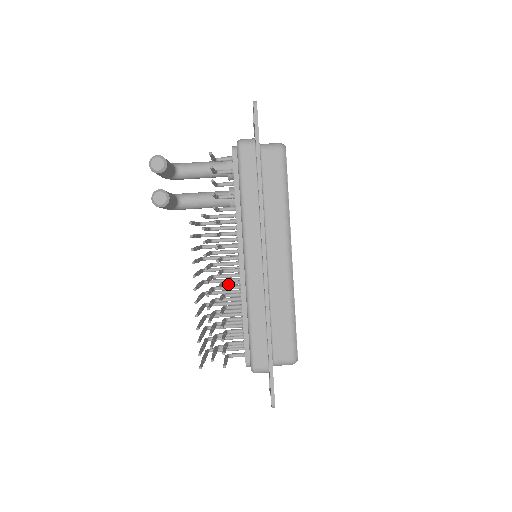
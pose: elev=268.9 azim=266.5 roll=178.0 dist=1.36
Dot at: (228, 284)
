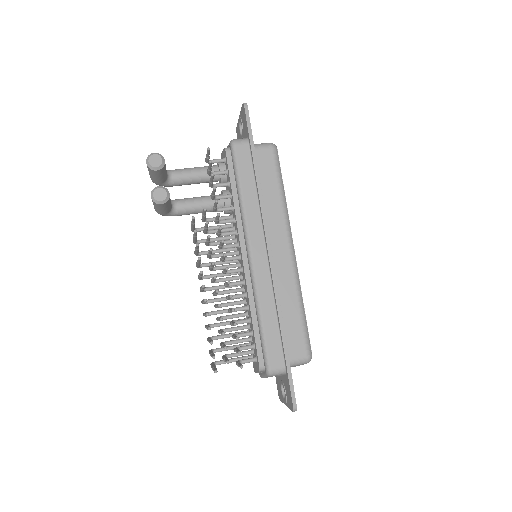
Dot at: (232, 285)
